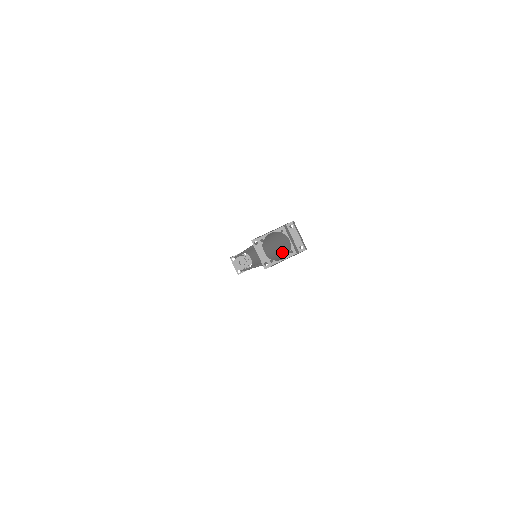
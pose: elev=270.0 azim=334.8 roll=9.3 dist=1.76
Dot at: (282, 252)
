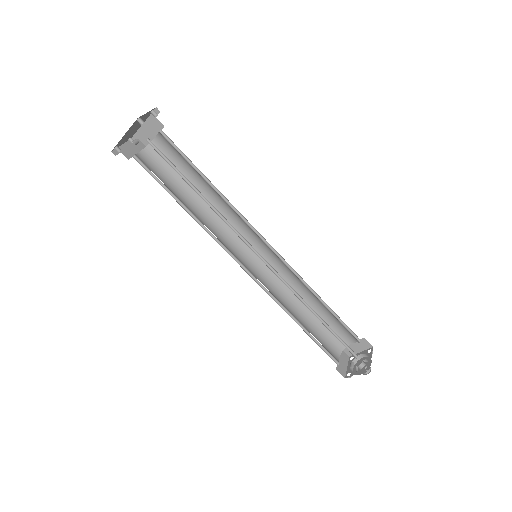
Dot at: occluded
